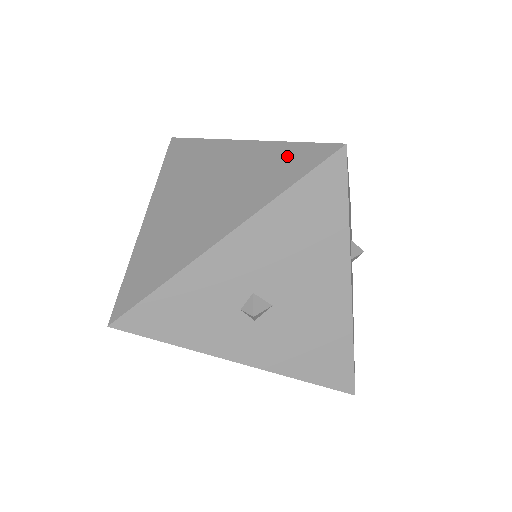
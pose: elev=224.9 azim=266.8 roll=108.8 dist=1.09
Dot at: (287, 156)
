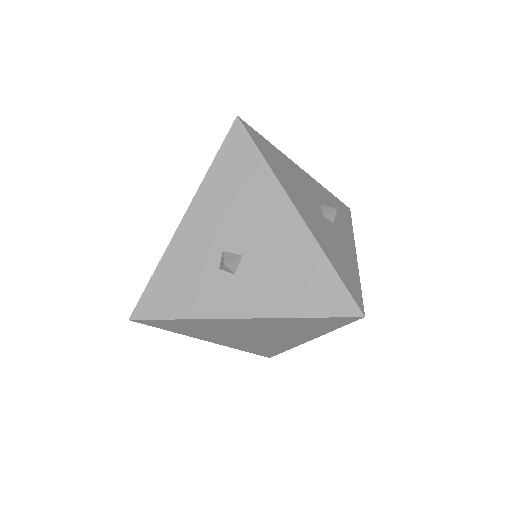
Dot at: occluded
